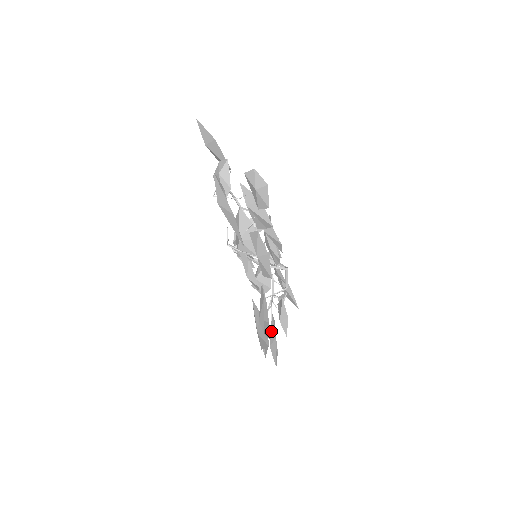
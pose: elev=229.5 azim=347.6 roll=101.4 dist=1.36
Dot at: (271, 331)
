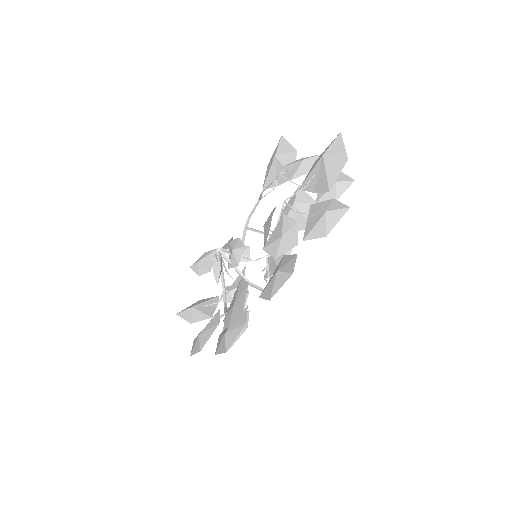
Dot at: (237, 319)
